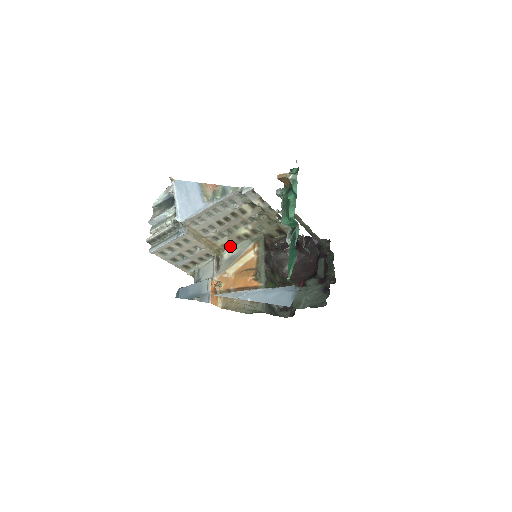
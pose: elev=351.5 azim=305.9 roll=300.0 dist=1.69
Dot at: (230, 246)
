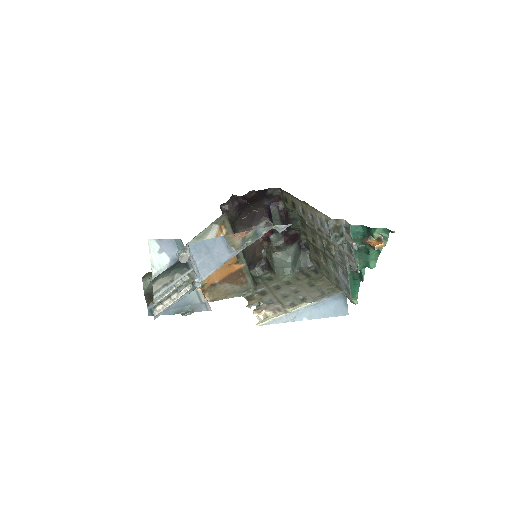
Dot at: (193, 239)
